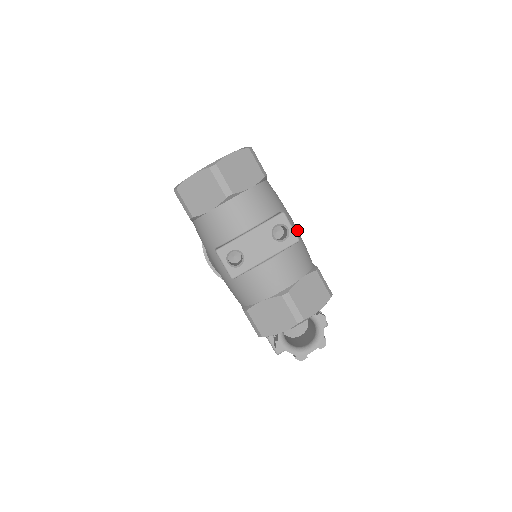
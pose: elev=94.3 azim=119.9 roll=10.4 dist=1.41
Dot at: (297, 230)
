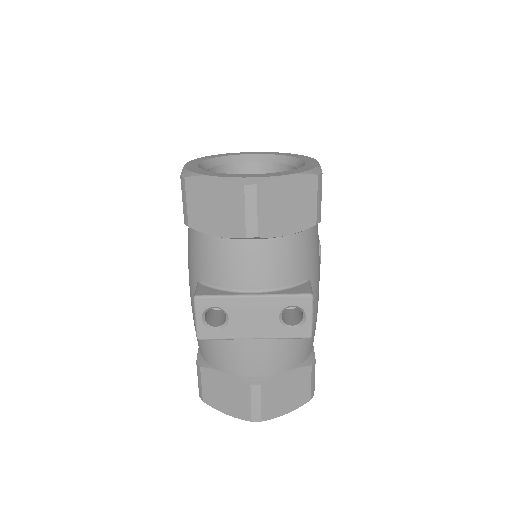
Dot at: occluded
